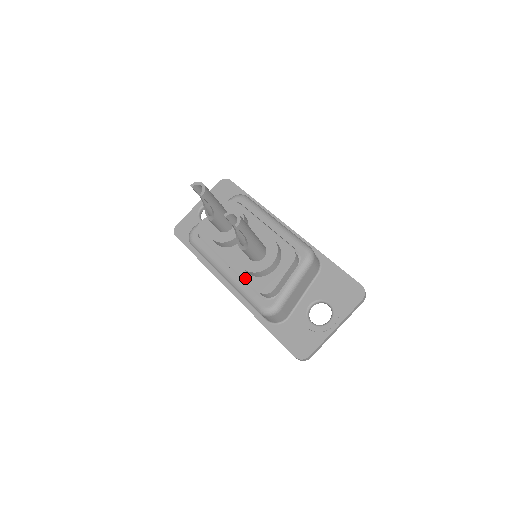
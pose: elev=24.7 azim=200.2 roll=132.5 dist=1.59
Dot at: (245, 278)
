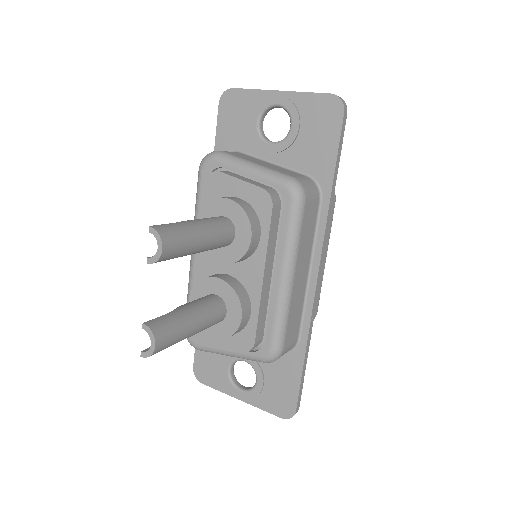
Dot at: occluded
